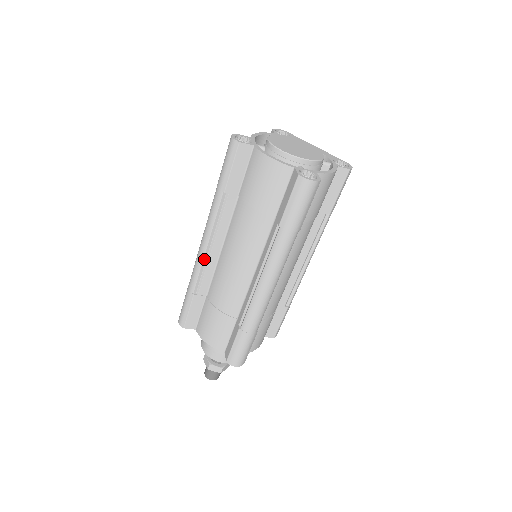
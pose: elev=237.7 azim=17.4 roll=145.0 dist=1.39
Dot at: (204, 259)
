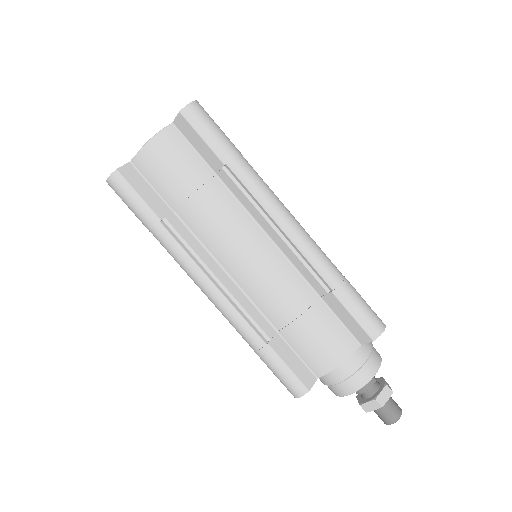
Dot at: (228, 299)
